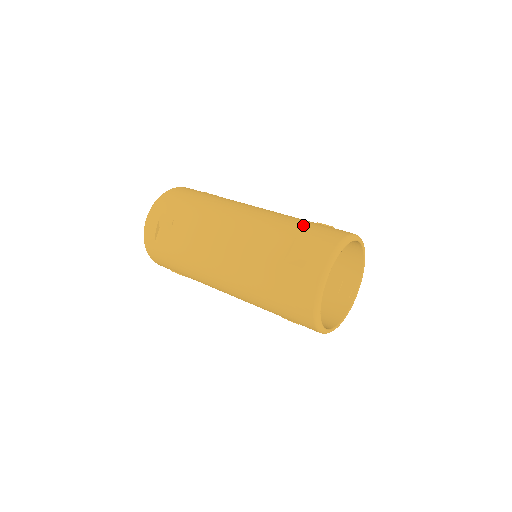
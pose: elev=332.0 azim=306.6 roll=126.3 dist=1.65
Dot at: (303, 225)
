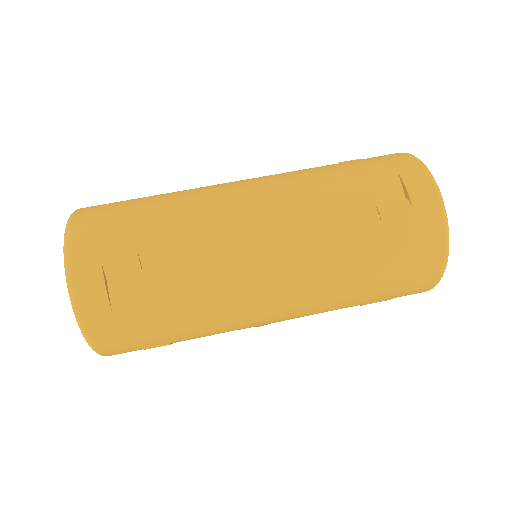
Dot at: (347, 165)
